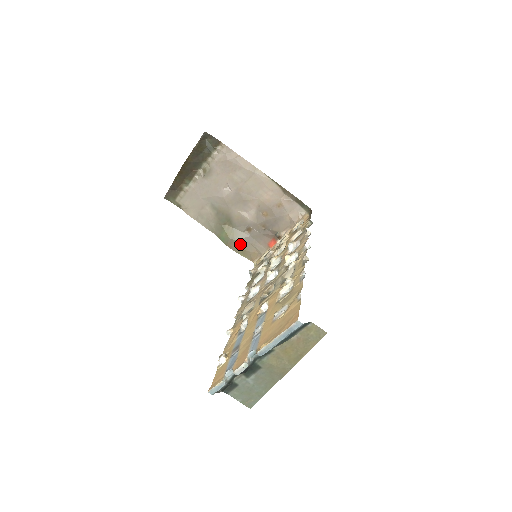
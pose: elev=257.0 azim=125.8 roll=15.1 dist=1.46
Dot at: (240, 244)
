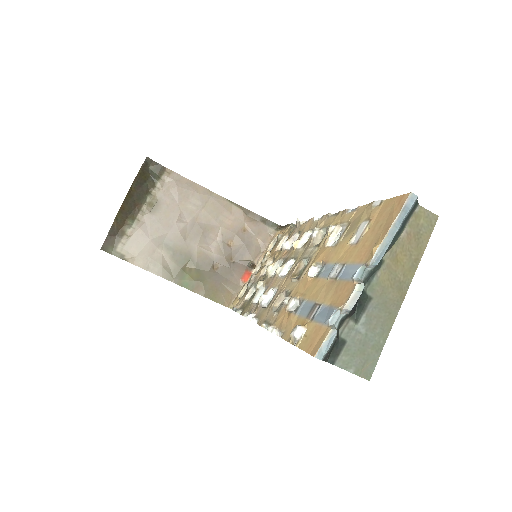
Dot at: (209, 286)
